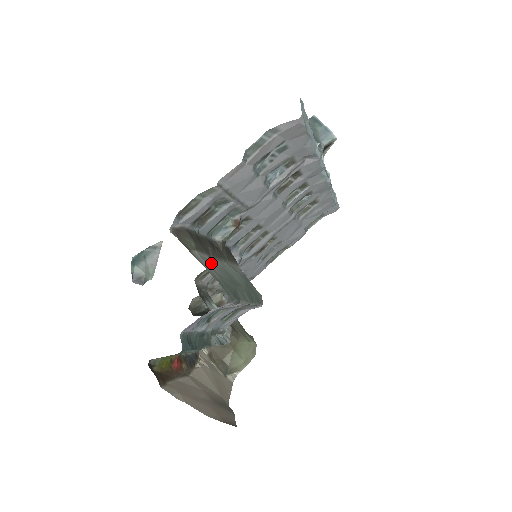
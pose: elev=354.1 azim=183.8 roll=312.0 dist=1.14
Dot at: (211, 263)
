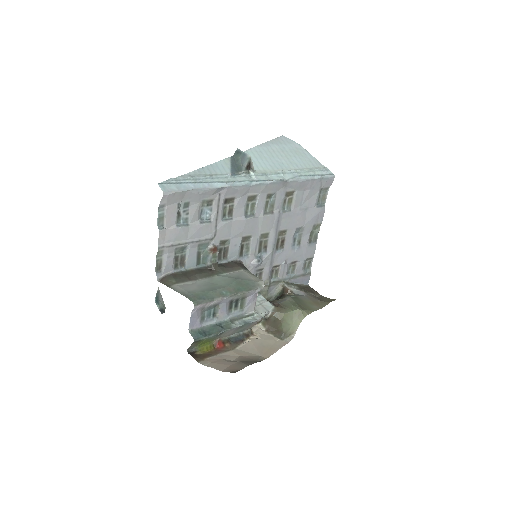
Dot at: (191, 285)
